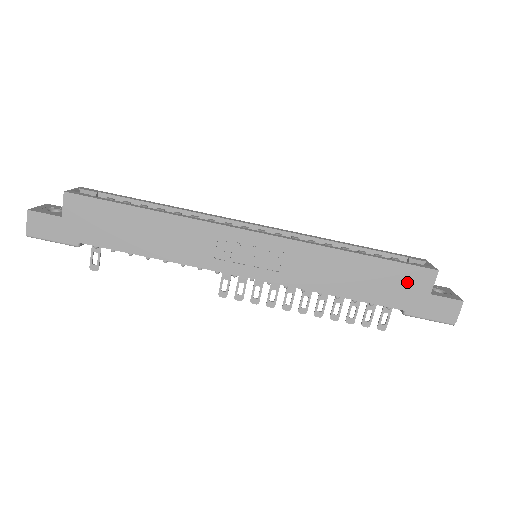
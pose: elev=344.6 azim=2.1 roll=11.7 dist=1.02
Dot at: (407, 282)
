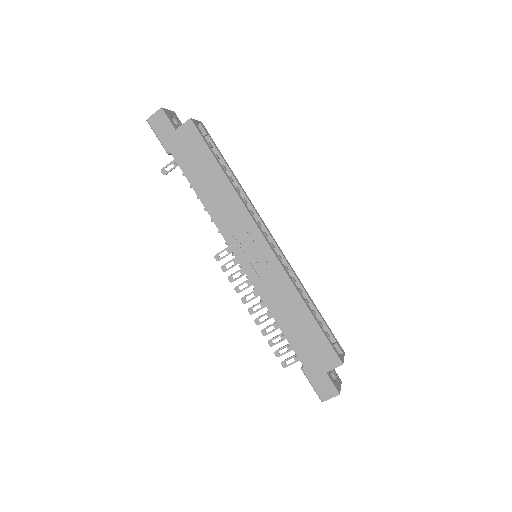
Dot at: (320, 353)
